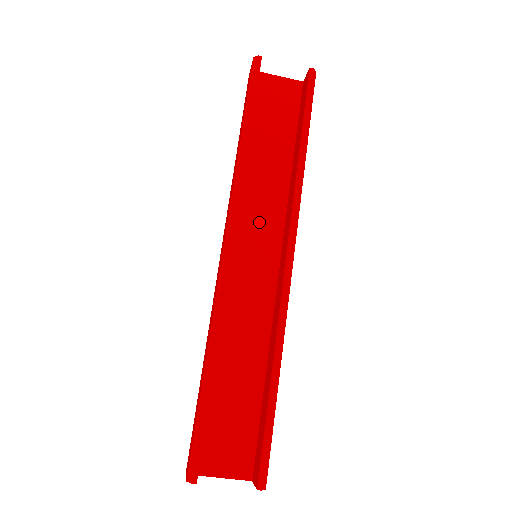
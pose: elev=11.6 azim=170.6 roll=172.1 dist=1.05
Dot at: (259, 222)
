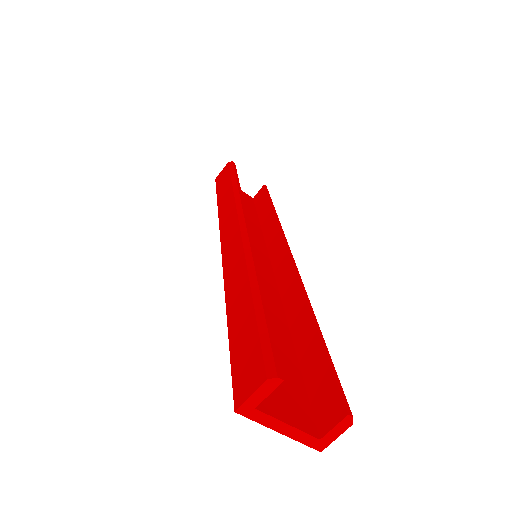
Dot at: occluded
